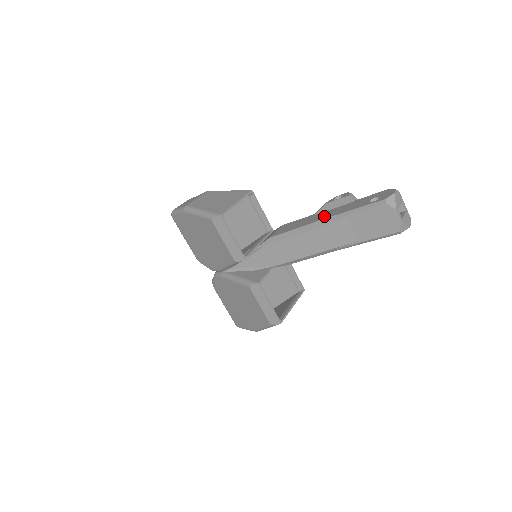
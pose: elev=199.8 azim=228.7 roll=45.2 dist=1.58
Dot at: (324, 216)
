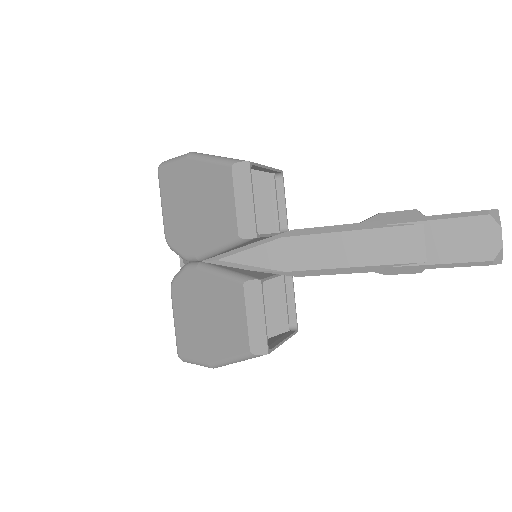
Dot at: occluded
